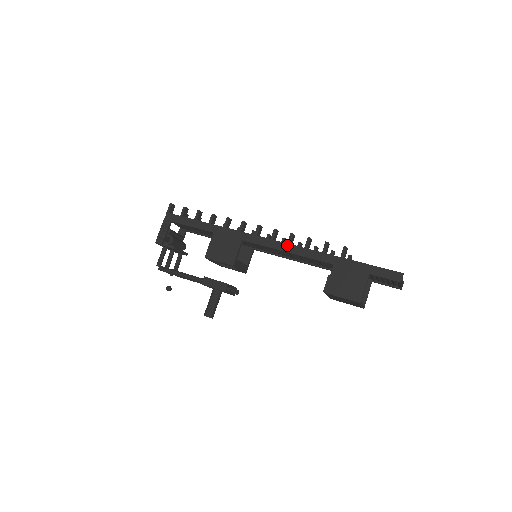
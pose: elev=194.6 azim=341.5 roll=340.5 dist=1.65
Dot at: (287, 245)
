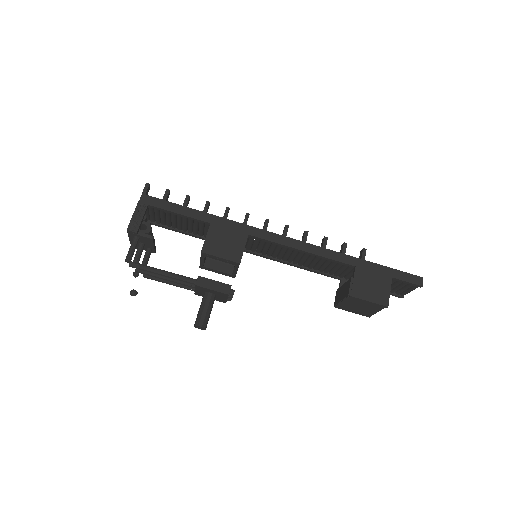
Dot at: (303, 243)
